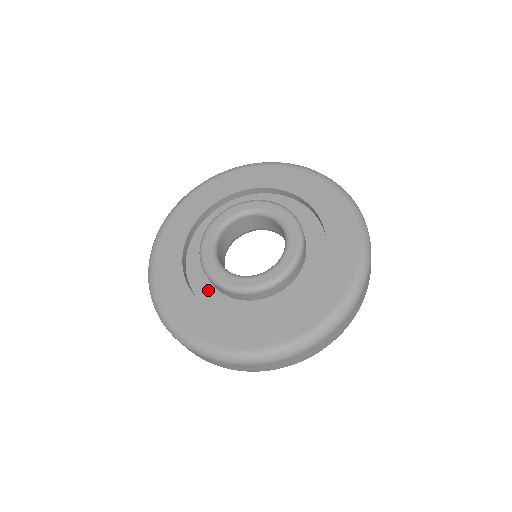
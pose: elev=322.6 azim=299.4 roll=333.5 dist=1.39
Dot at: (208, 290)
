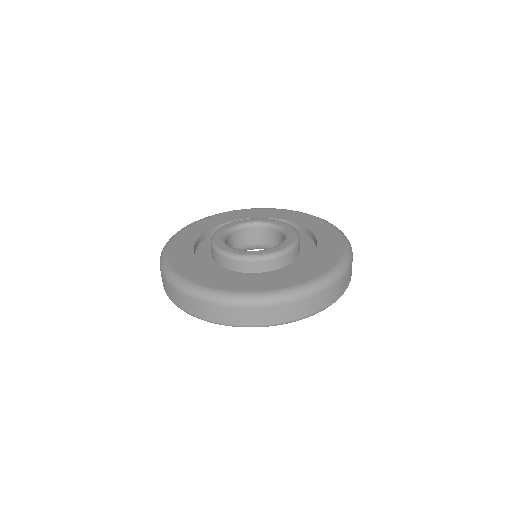
Dot at: occluded
